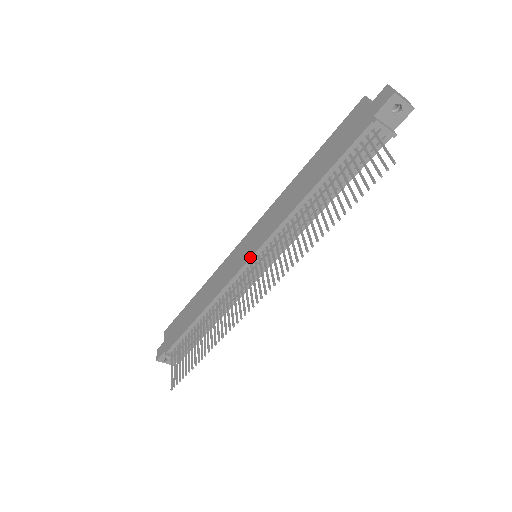
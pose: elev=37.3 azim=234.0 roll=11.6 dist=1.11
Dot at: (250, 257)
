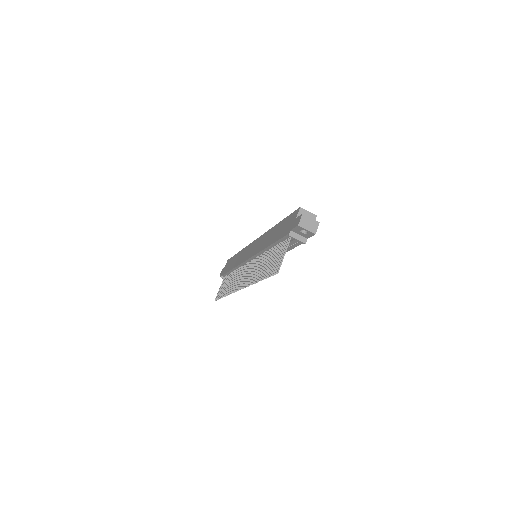
Dot at: (248, 259)
